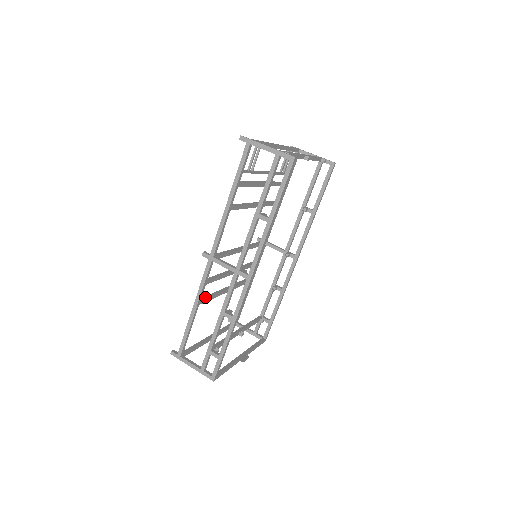
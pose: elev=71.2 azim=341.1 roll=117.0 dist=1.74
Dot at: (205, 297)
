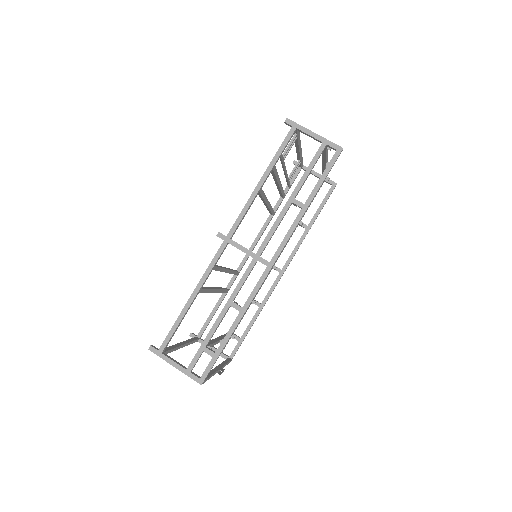
Dot at: (203, 287)
